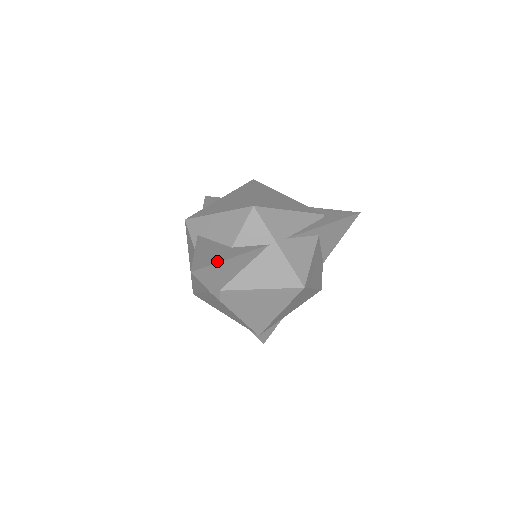
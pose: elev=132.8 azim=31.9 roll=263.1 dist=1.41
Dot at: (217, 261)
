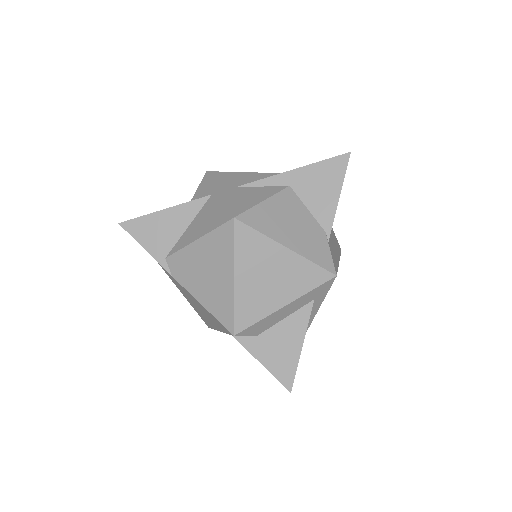
Dot at: (150, 215)
